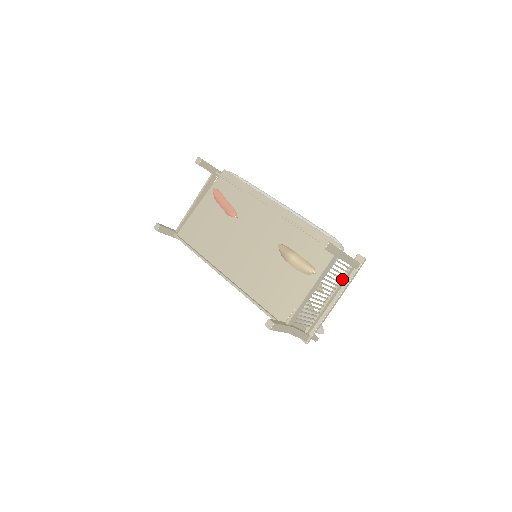
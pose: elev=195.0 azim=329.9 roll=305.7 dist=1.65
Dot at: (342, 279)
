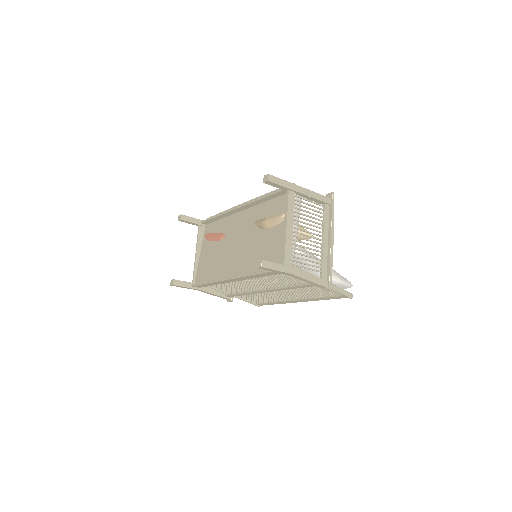
Dot at: occluded
